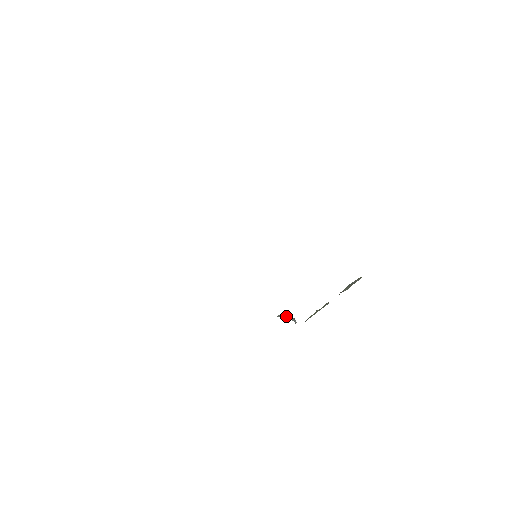
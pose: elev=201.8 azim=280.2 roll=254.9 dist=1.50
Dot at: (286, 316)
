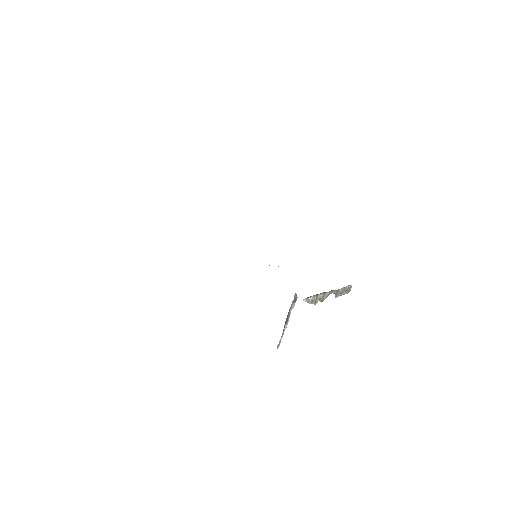
Dot at: occluded
